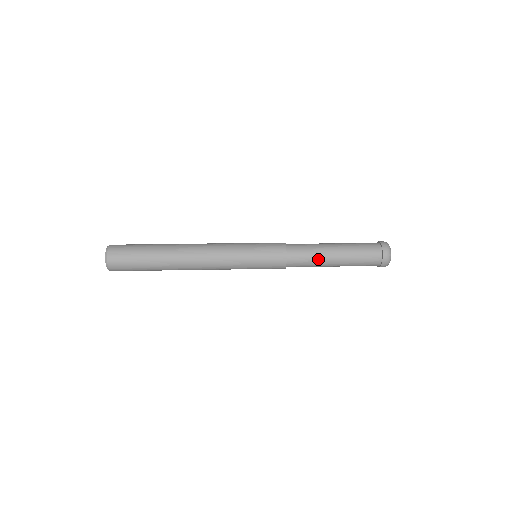
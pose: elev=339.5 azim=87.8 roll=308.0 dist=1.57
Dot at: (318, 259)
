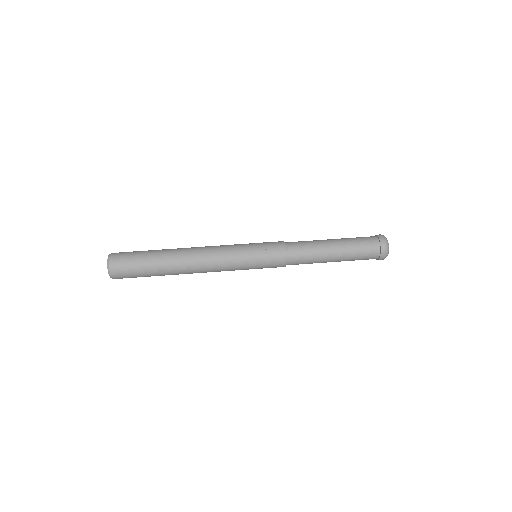
Dot at: occluded
